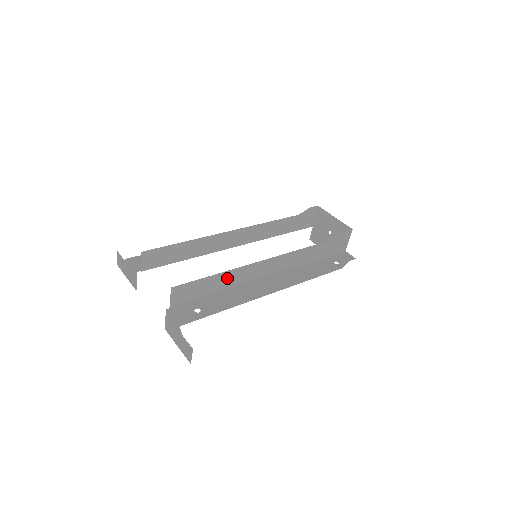
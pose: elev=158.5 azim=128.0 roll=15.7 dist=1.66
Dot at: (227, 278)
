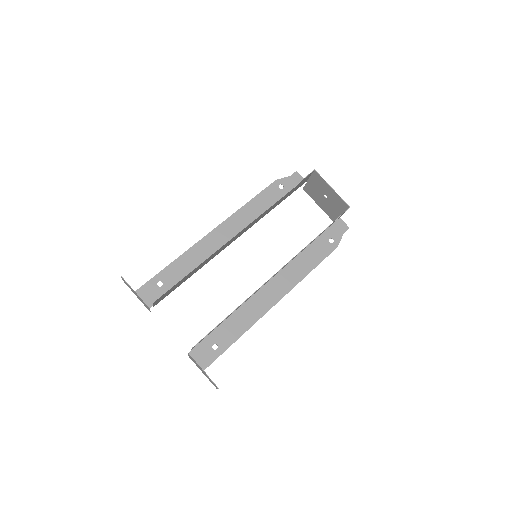
Dot at: occluded
